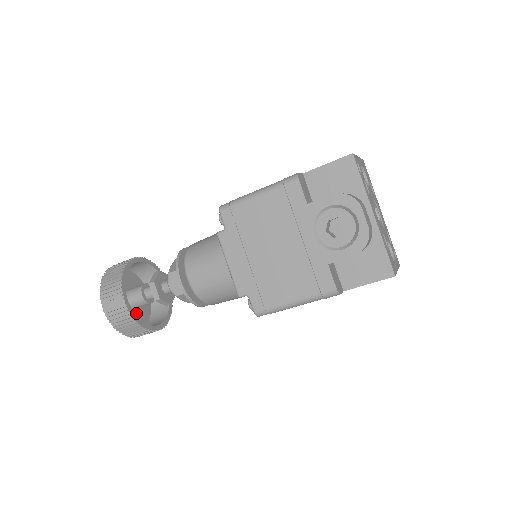
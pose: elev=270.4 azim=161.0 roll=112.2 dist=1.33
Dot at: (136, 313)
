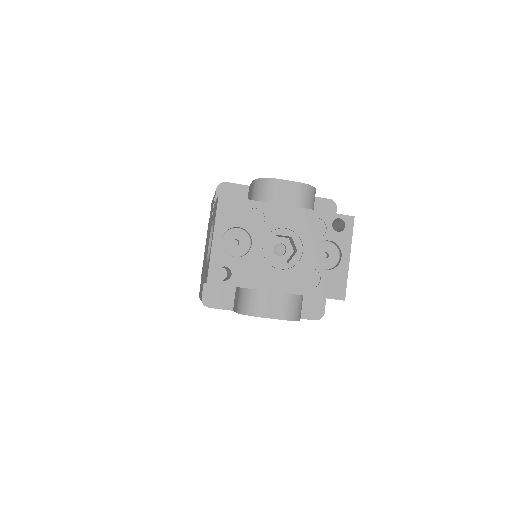
Dot at: occluded
